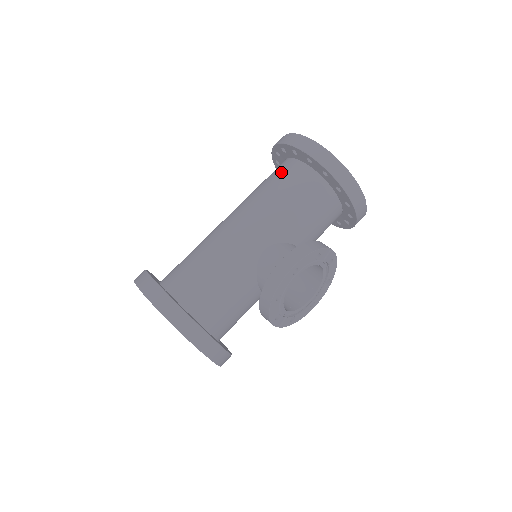
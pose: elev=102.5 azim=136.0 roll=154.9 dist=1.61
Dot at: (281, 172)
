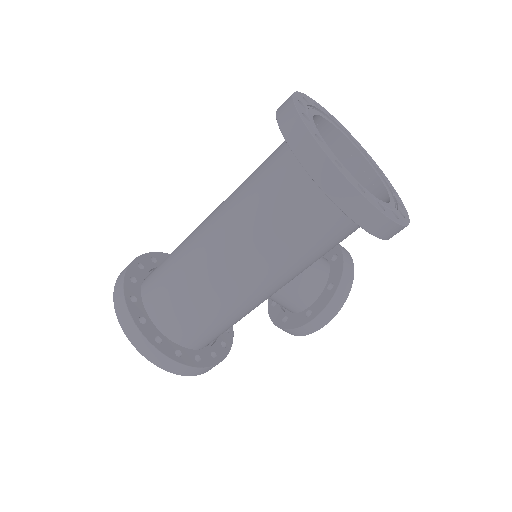
Dot at: (311, 212)
